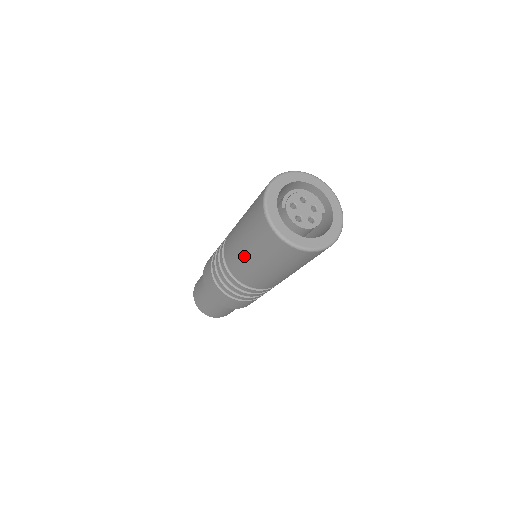
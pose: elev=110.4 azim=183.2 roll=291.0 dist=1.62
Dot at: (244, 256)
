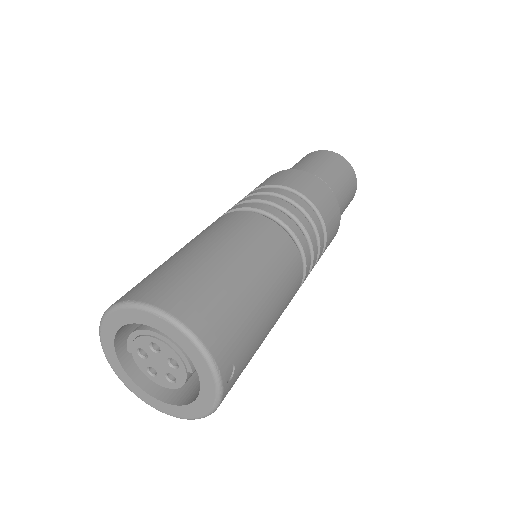
Dot at: occluded
